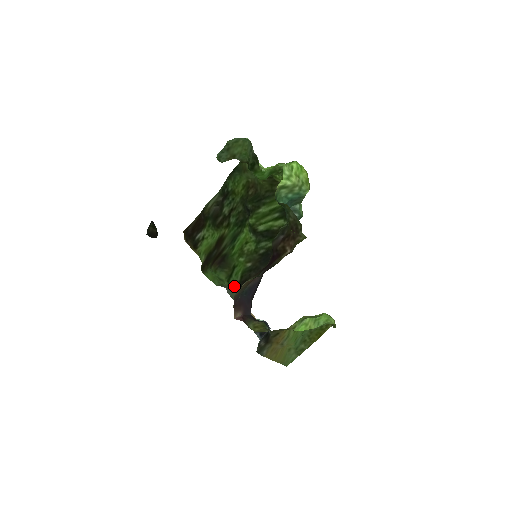
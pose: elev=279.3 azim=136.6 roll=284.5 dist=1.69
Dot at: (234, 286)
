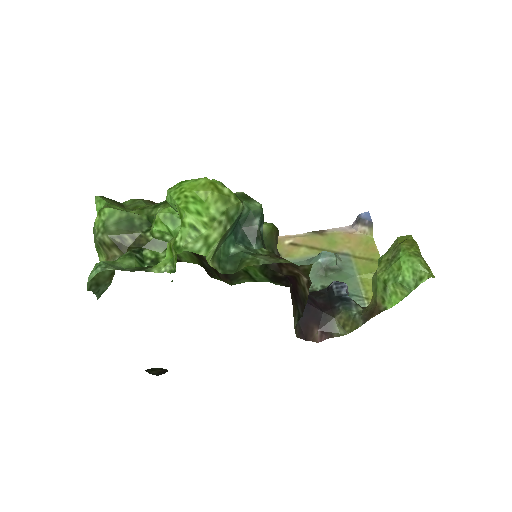
Dot at: (266, 281)
